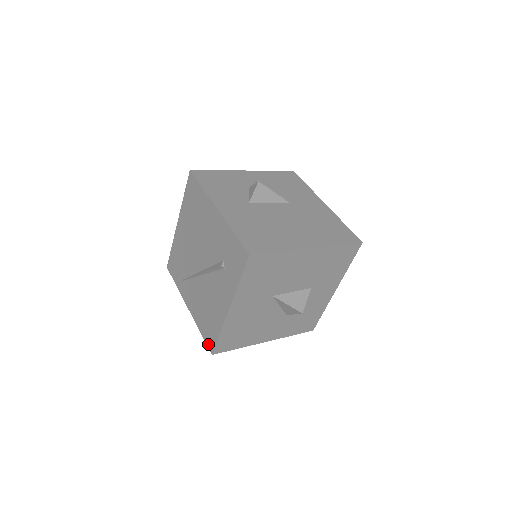
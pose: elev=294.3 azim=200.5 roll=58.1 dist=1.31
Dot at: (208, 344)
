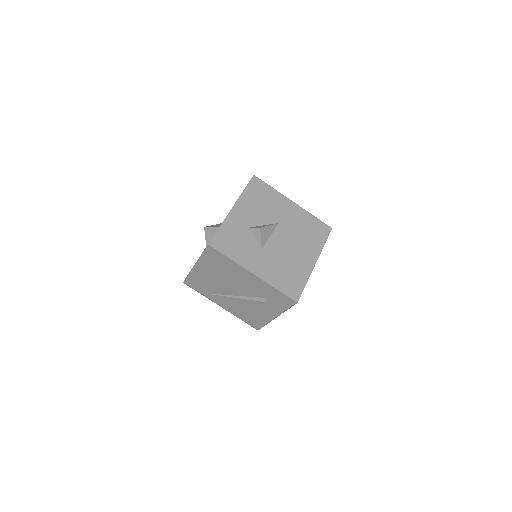
Dot at: (253, 326)
